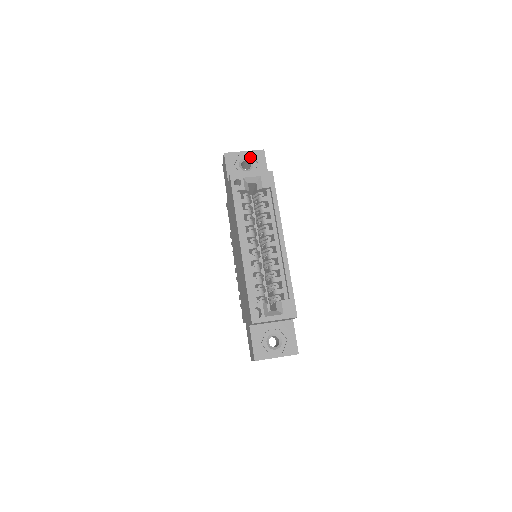
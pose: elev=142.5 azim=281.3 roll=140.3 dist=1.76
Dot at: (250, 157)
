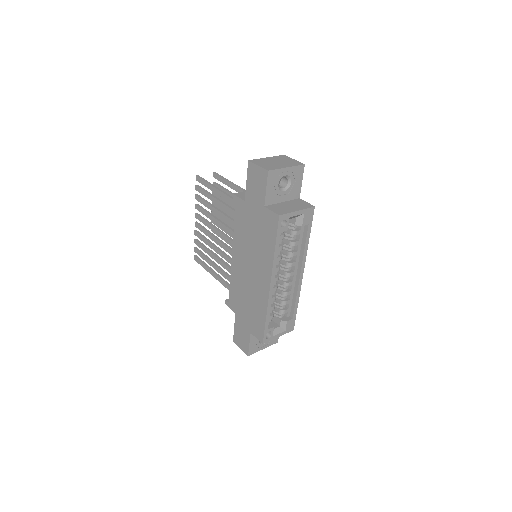
Dot at: (290, 174)
